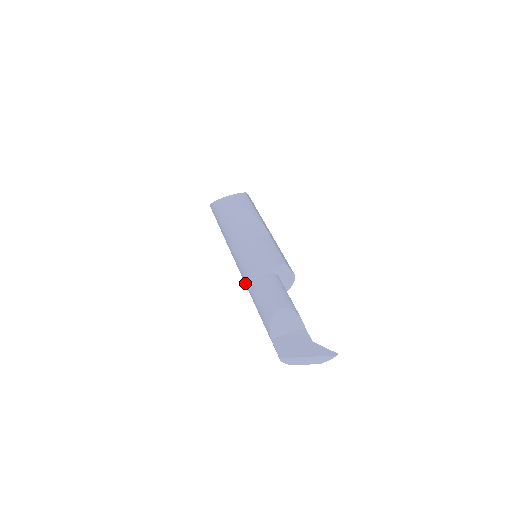
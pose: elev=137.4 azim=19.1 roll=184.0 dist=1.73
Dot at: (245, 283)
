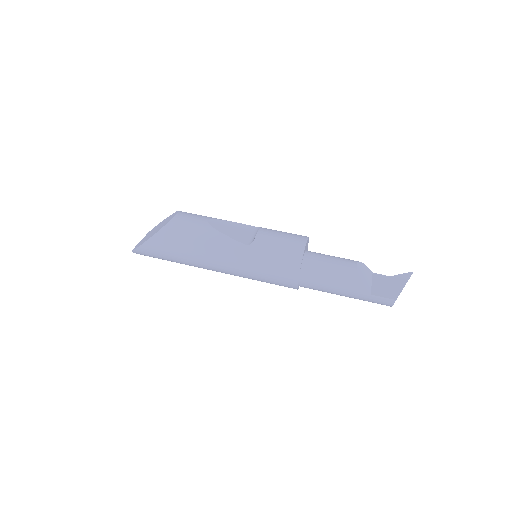
Dot at: (286, 277)
